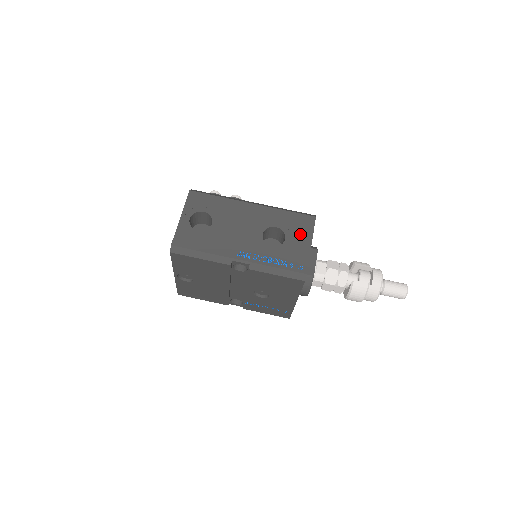
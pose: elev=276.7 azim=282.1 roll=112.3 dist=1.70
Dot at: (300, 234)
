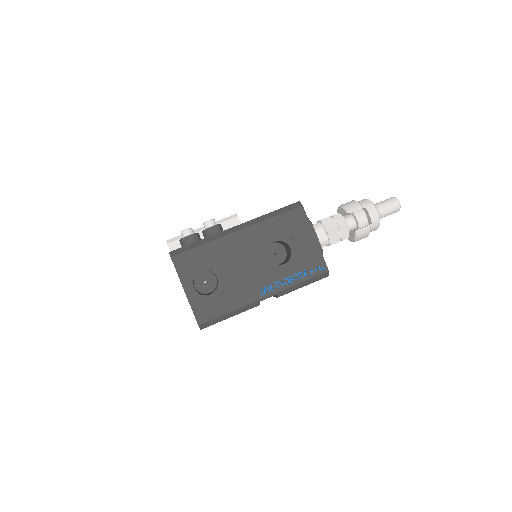
Dot at: (300, 234)
